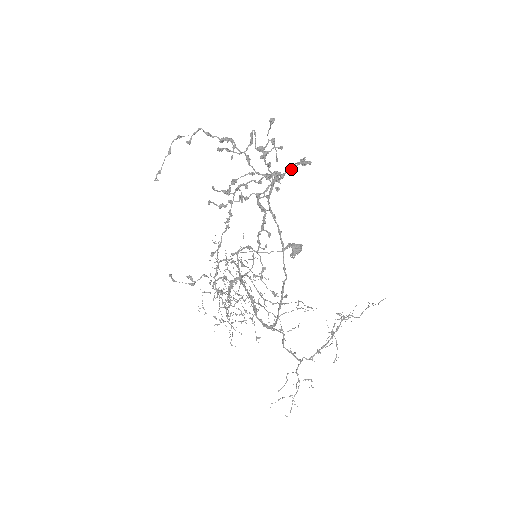
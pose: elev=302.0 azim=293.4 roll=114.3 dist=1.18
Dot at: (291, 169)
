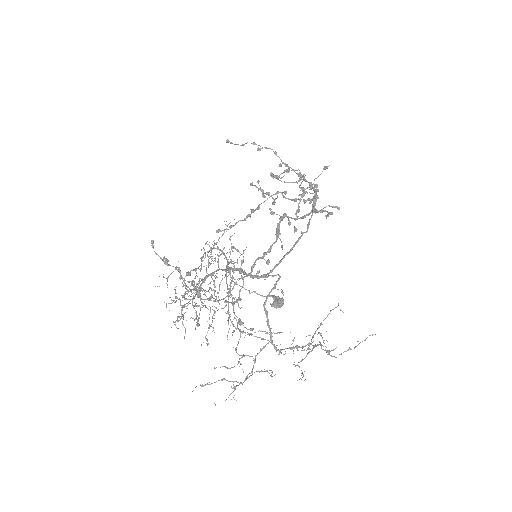
Dot at: (320, 210)
